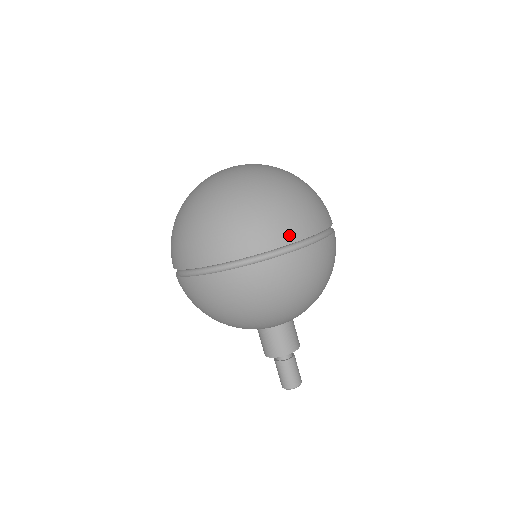
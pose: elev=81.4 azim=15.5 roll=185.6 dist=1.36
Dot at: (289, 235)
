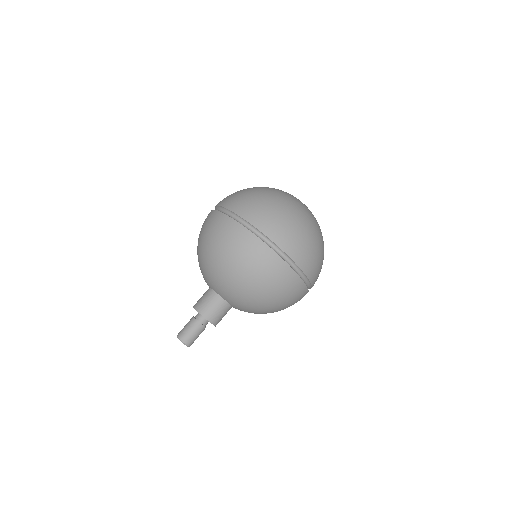
Dot at: (301, 260)
